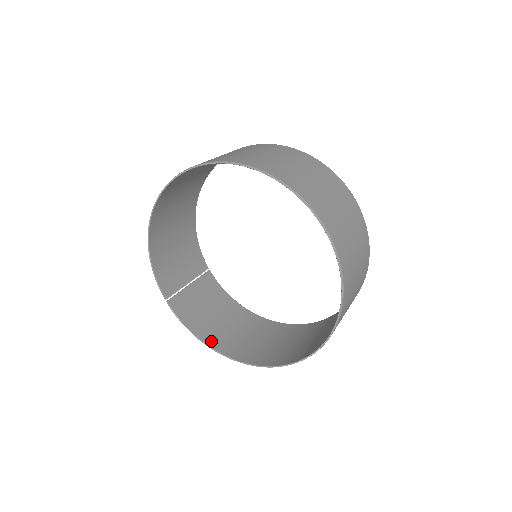
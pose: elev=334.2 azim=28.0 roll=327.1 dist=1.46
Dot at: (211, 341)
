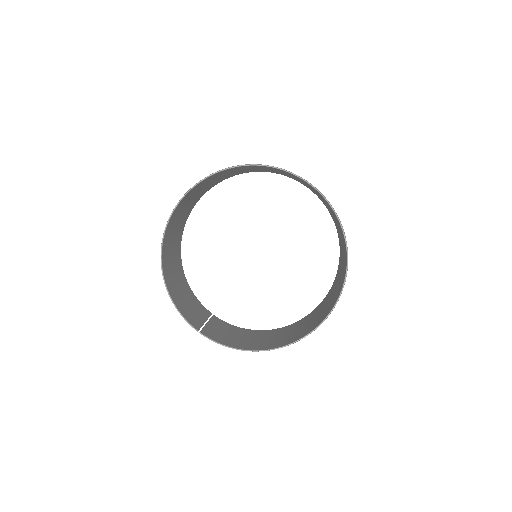
Dot at: (253, 348)
